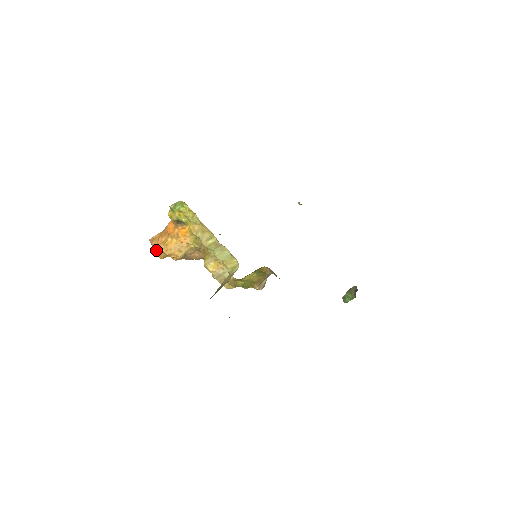
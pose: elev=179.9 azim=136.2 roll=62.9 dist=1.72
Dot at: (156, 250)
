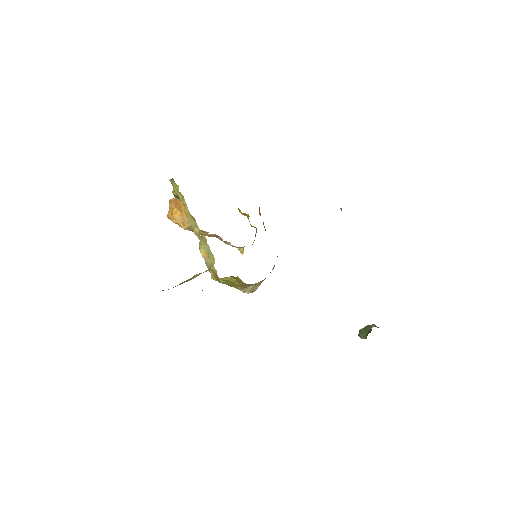
Dot at: occluded
